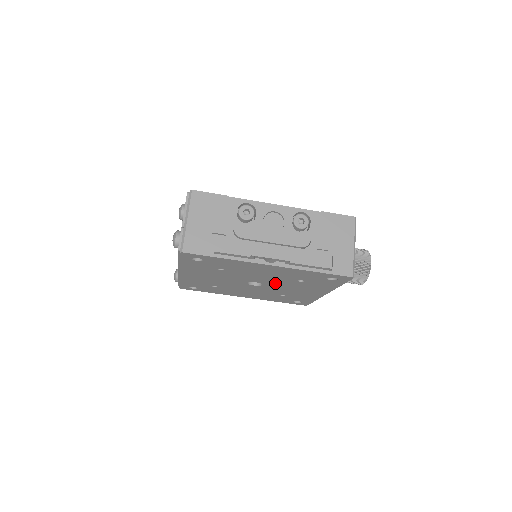
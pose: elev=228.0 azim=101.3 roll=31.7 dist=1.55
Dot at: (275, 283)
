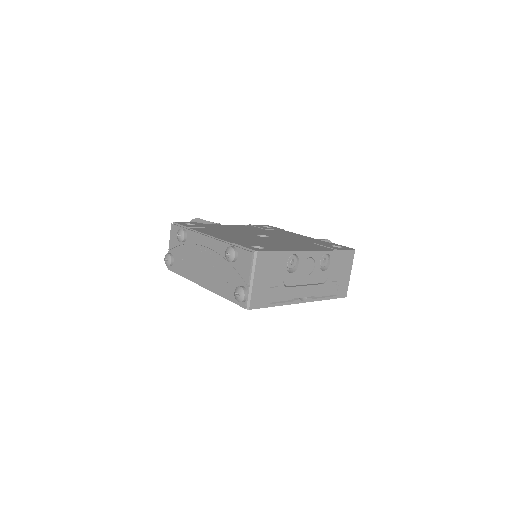
Dot at: occluded
